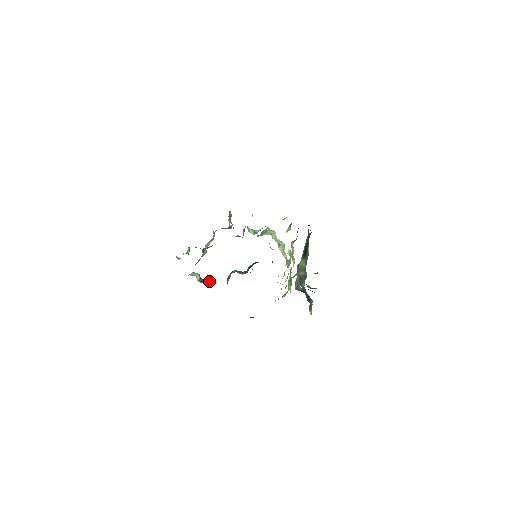
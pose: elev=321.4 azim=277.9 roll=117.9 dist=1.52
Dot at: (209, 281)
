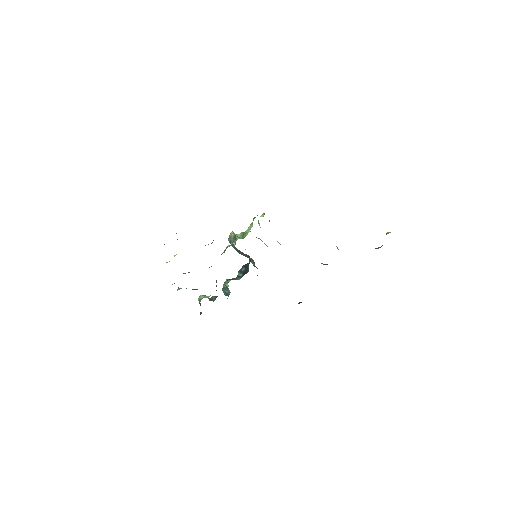
Dot at: (216, 297)
